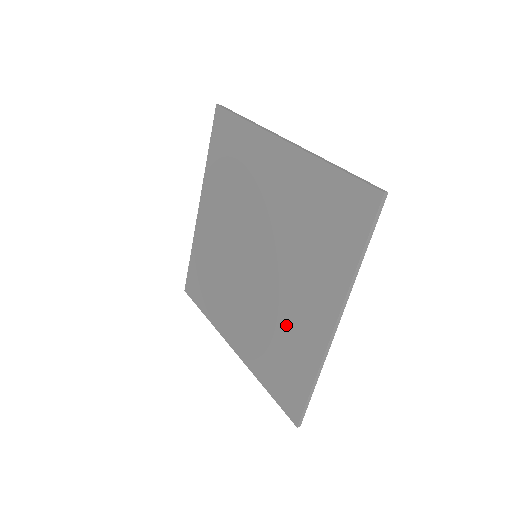
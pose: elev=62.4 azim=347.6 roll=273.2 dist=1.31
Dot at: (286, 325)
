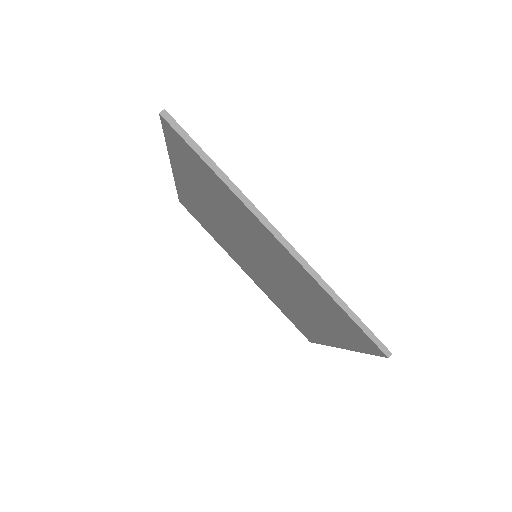
Dot at: (295, 310)
